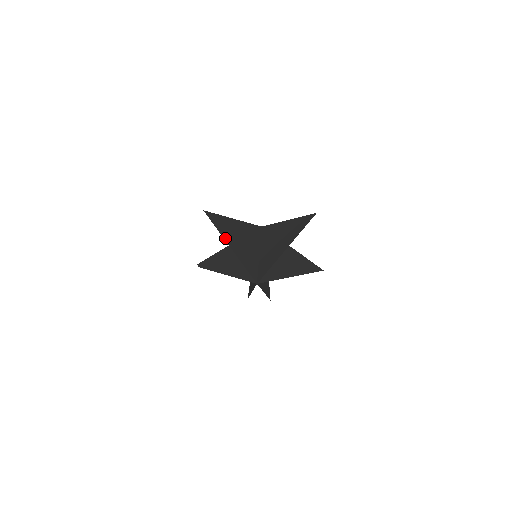
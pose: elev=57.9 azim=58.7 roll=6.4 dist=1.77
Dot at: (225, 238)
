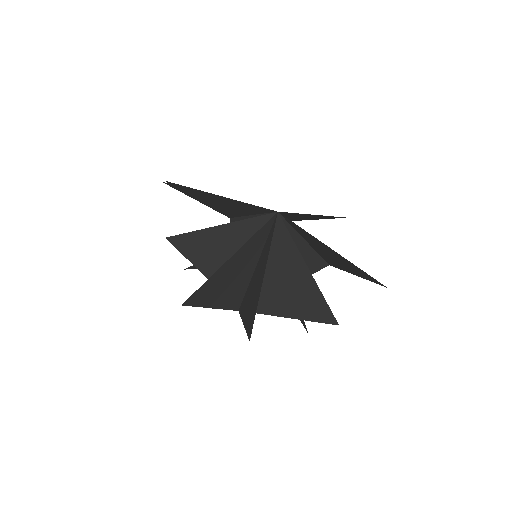
Dot at: occluded
